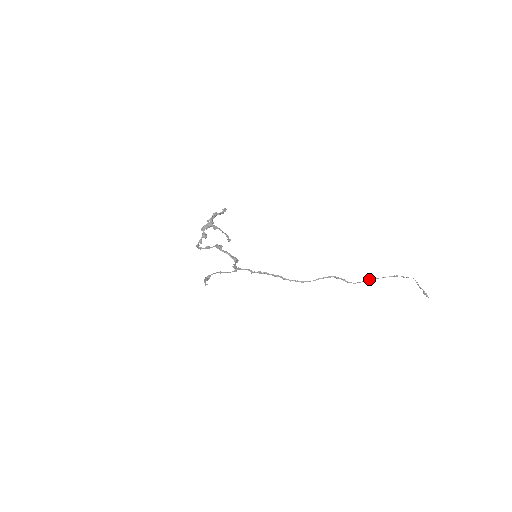
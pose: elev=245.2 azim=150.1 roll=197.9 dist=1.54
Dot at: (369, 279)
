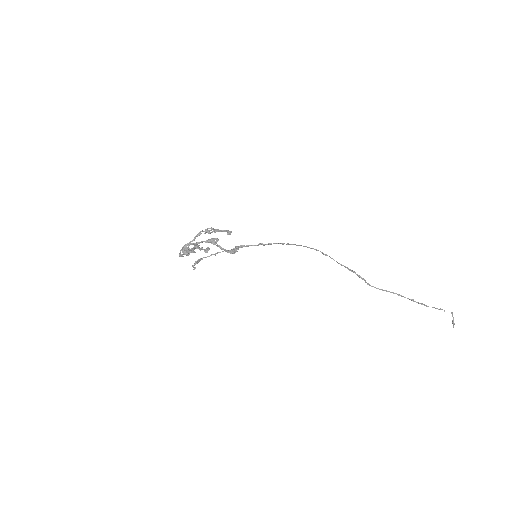
Dot at: (393, 293)
